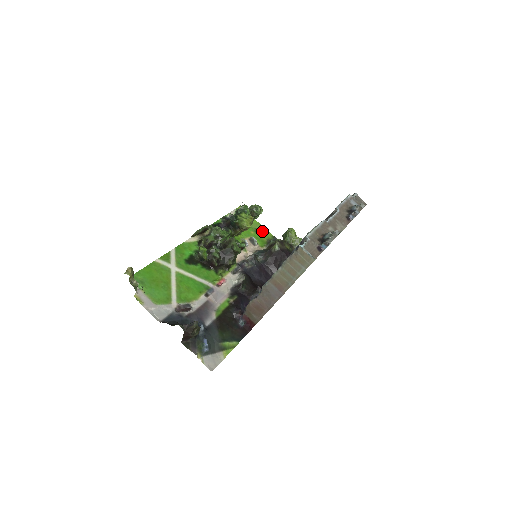
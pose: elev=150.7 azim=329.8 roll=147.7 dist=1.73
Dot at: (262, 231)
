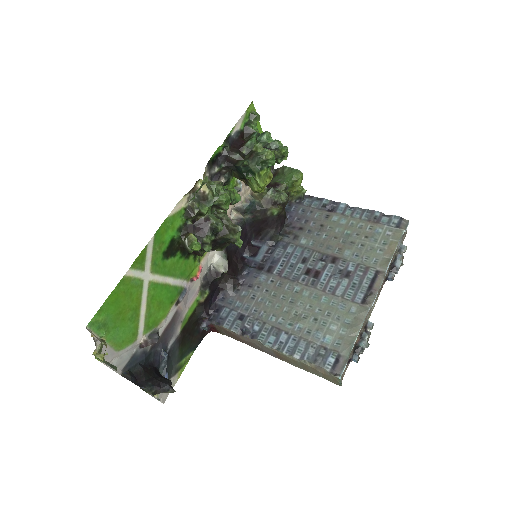
Dot at: occluded
